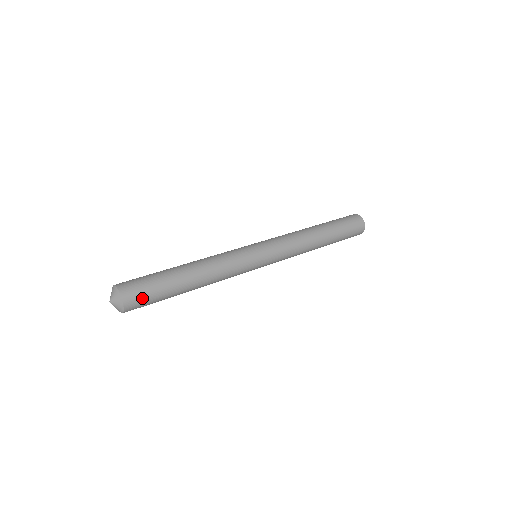
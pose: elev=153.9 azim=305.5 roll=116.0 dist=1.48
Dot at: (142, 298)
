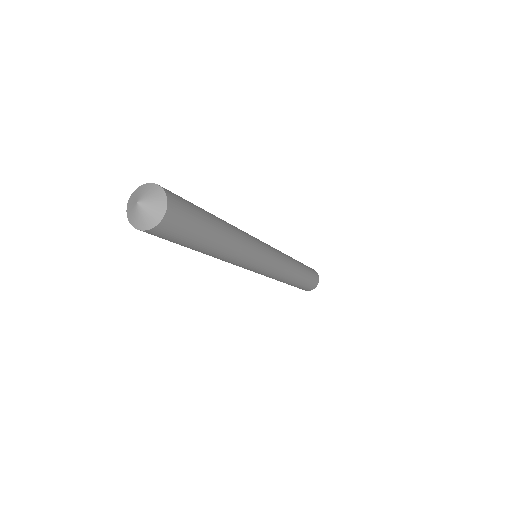
Dot at: (184, 216)
